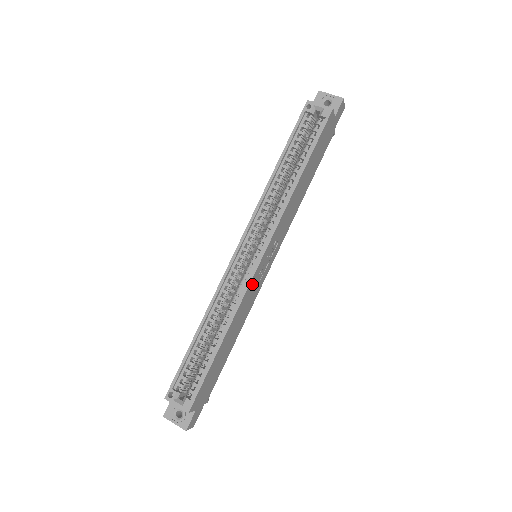
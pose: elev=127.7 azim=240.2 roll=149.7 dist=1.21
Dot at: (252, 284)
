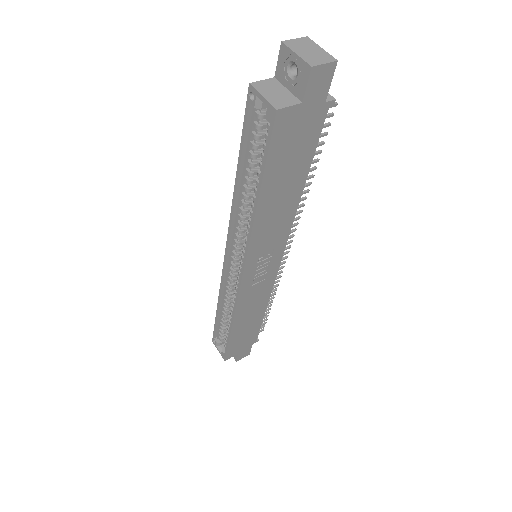
Dot at: (246, 292)
